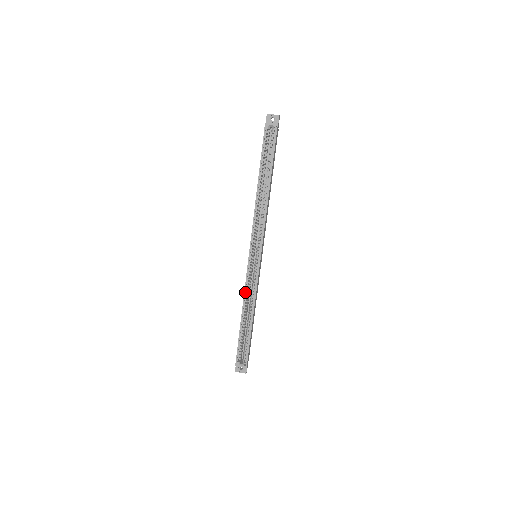
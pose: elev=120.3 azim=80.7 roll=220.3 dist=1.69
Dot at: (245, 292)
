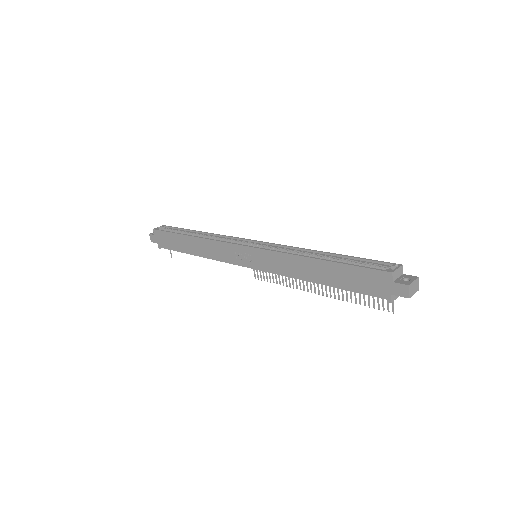
Dot at: (286, 254)
